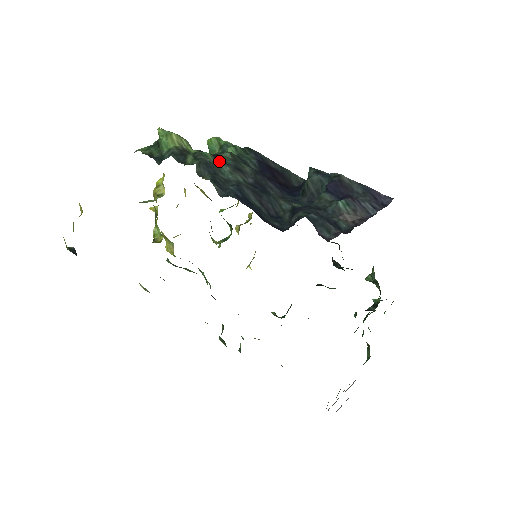
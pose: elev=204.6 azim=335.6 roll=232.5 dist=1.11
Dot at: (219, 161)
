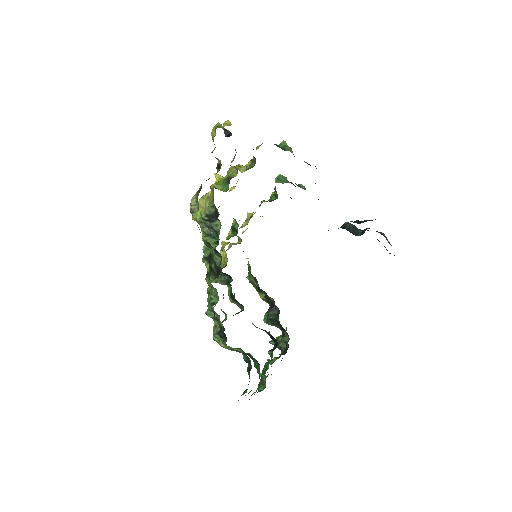
Dot at: occluded
